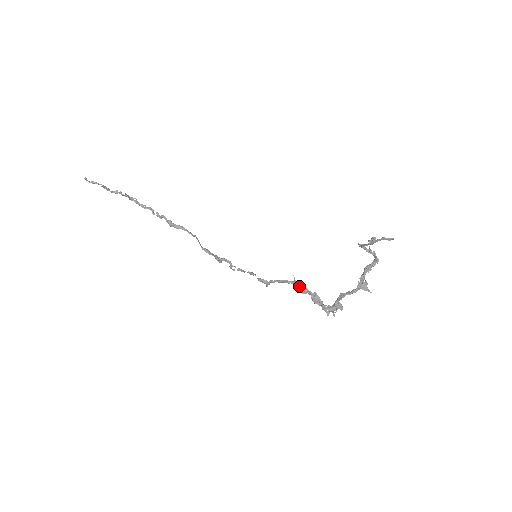
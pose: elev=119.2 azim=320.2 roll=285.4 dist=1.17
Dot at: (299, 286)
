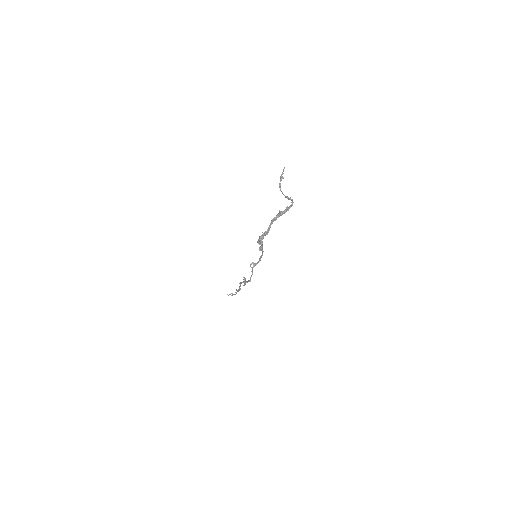
Dot at: occluded
